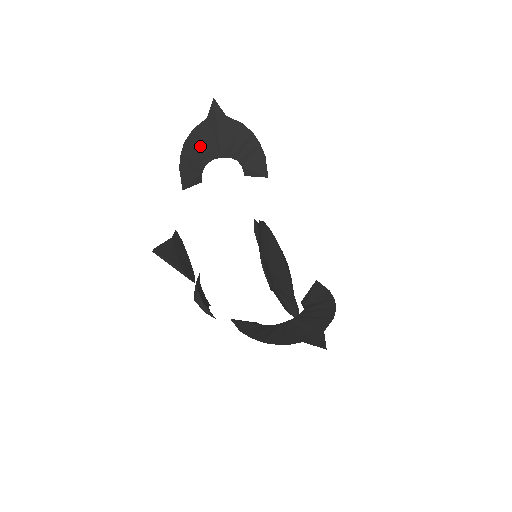
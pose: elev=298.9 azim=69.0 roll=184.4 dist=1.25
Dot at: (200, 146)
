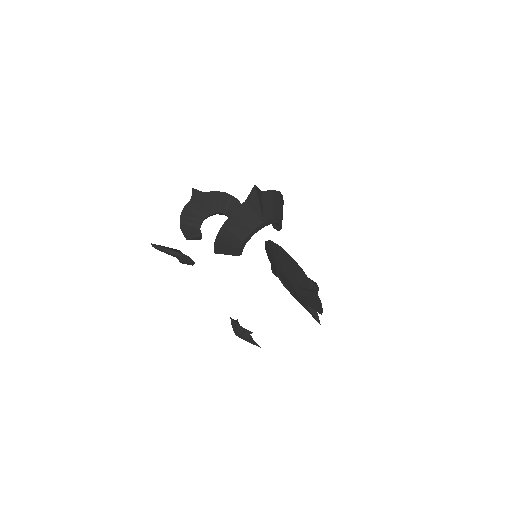
Dot at: (192, 214)
